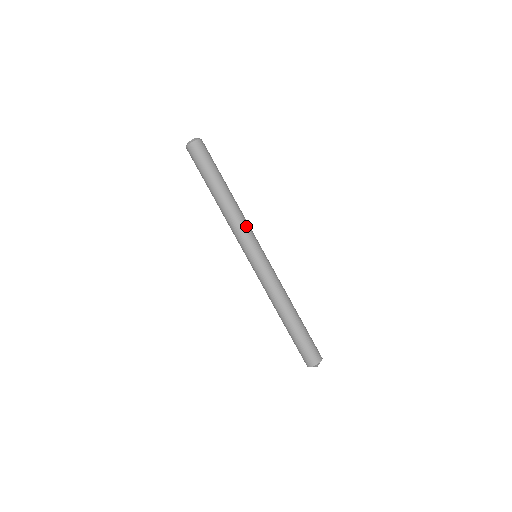
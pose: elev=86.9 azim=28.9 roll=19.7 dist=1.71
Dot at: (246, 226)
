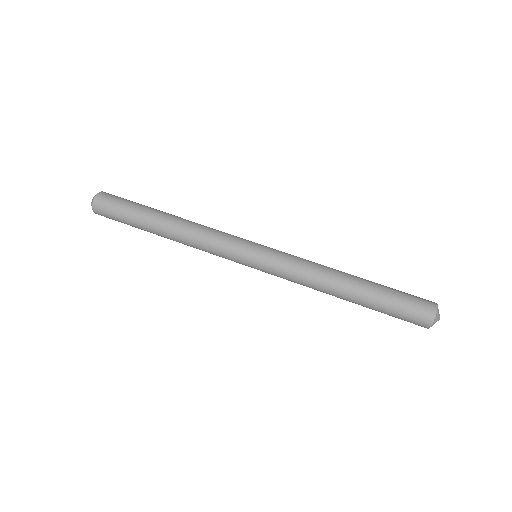
Dot at: (214, 236)
